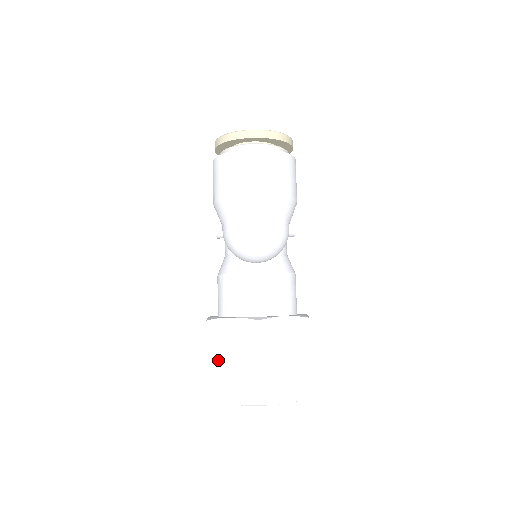
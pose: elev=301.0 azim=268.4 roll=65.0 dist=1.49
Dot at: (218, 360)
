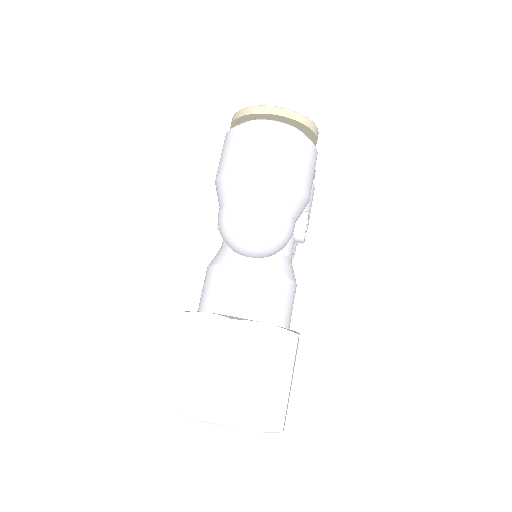
Dot at: (180, 360)
